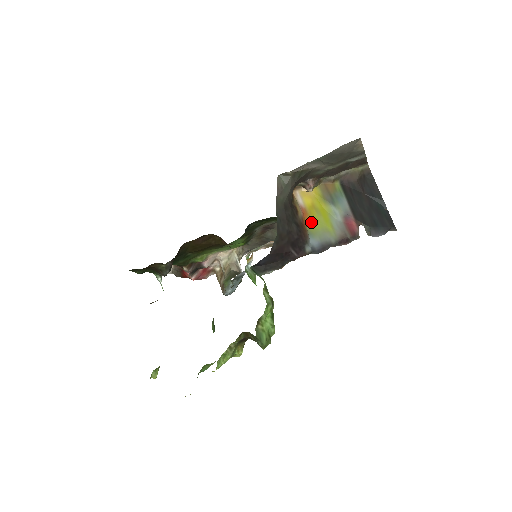
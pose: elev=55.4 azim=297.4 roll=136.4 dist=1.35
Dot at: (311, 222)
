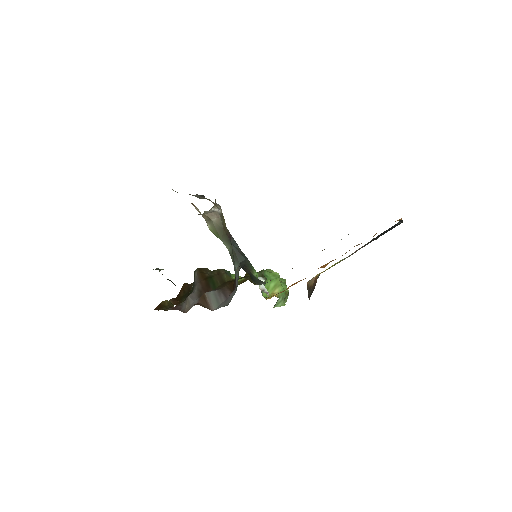
Dot at: occluded
